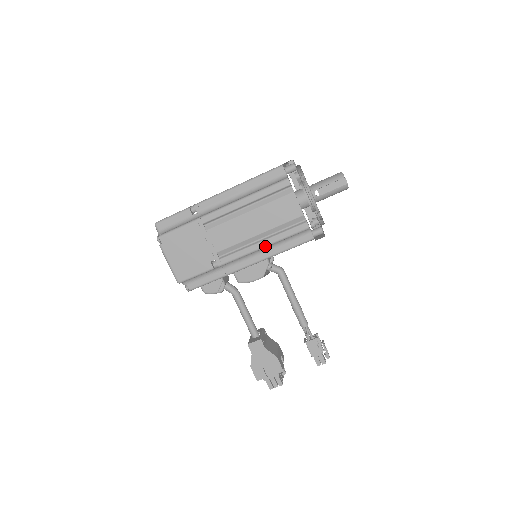
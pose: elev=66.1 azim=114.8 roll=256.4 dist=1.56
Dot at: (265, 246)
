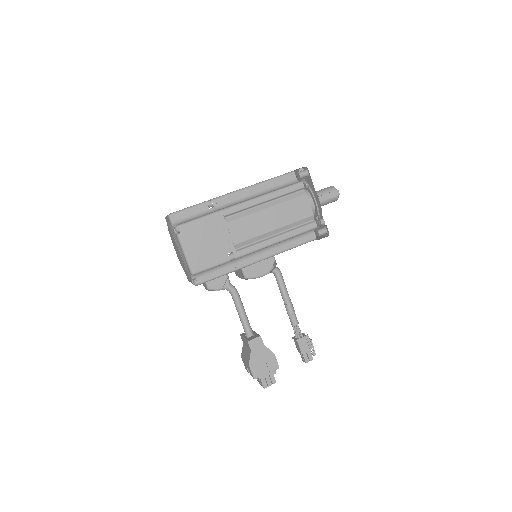
Dot at: (279, 241)
